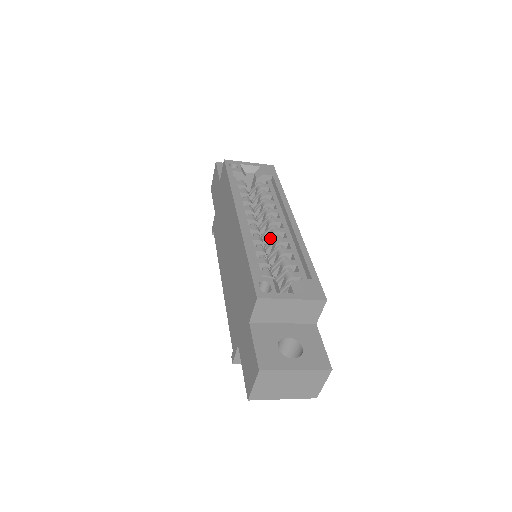
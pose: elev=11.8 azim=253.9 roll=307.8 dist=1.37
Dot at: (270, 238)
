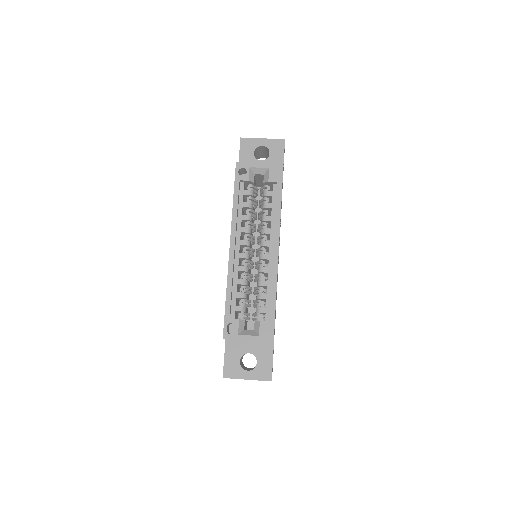
Dot at: occluded
